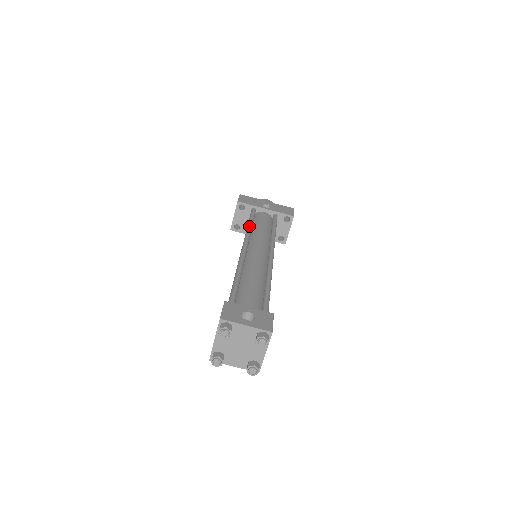
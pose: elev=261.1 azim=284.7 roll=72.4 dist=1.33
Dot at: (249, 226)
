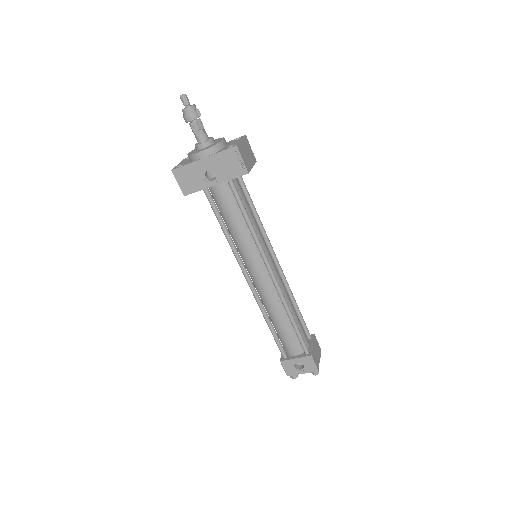
Dot at: (227, 240)
